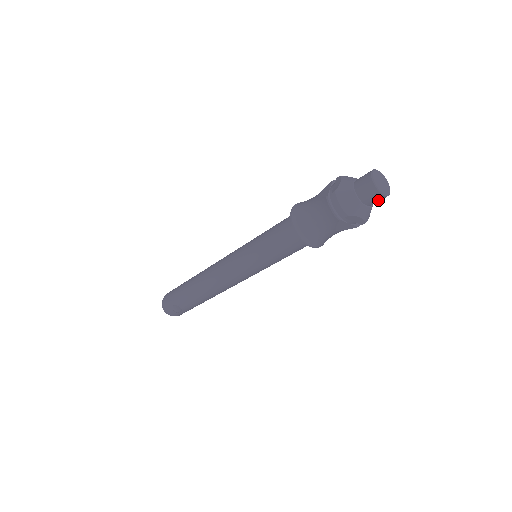
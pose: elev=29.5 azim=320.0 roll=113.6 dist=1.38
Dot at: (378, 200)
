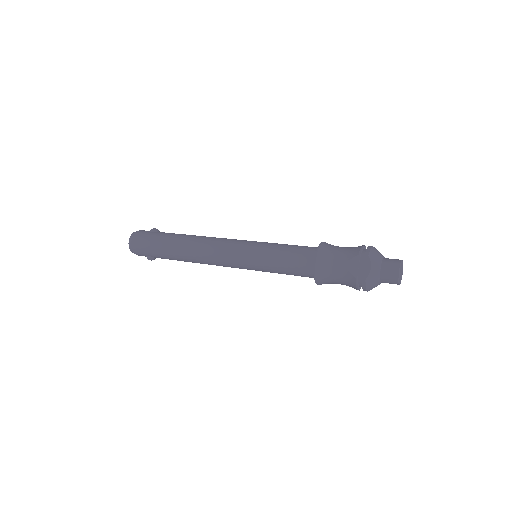
Dot at: occluded
